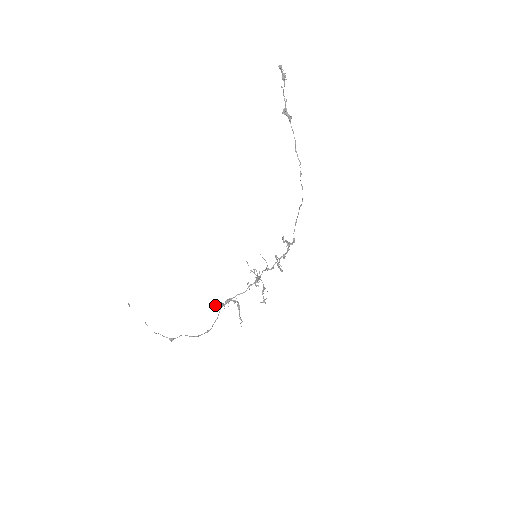
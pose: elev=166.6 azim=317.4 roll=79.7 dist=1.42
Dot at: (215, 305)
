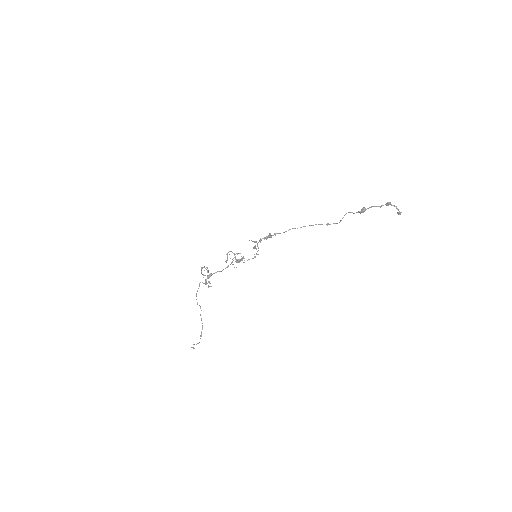
Dot at: occluded
